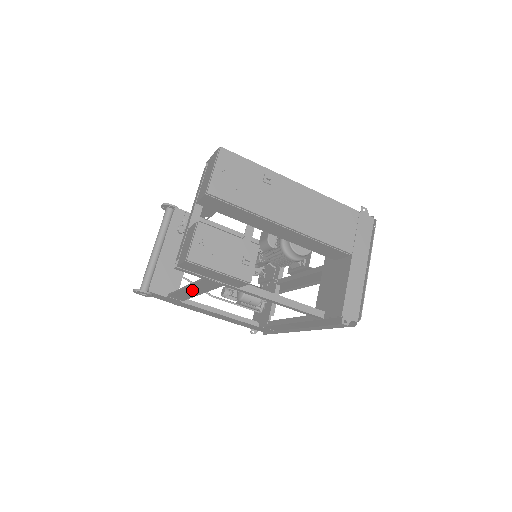
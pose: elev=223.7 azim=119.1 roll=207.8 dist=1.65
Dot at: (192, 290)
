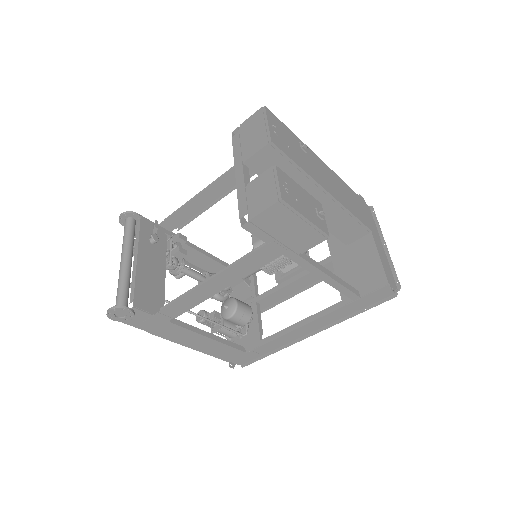
Dot at: (220, 281)
